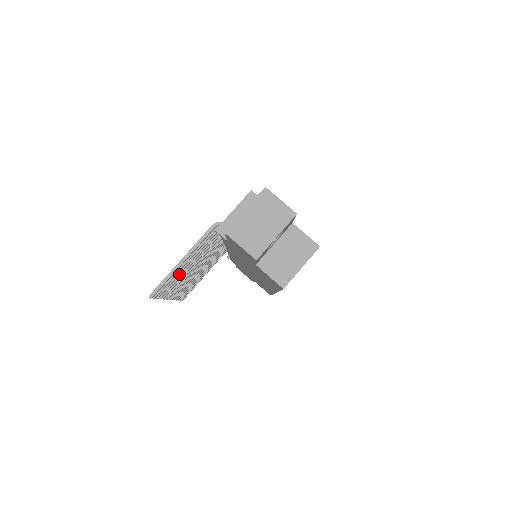
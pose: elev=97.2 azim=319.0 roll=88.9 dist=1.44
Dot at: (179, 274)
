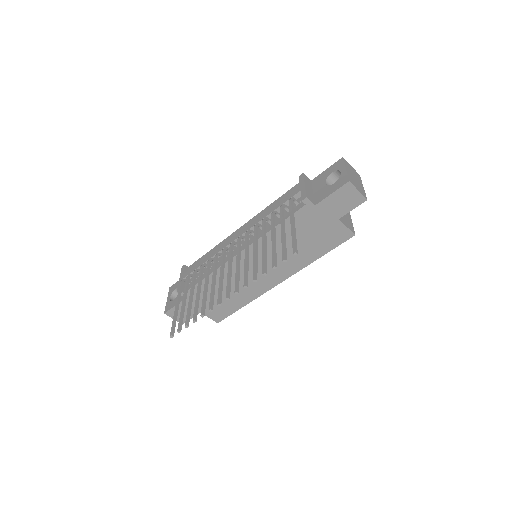
Dot at: (275, 247)
